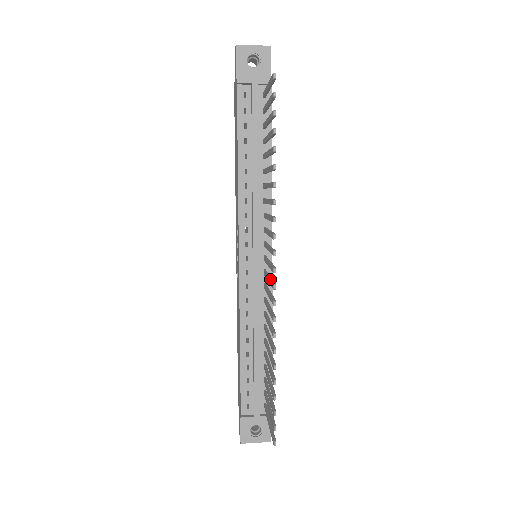
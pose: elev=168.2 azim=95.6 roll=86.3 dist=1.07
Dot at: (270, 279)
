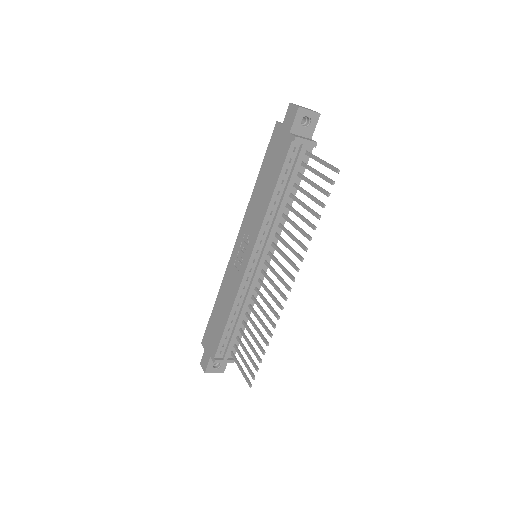
Dot at: (278, 289)
